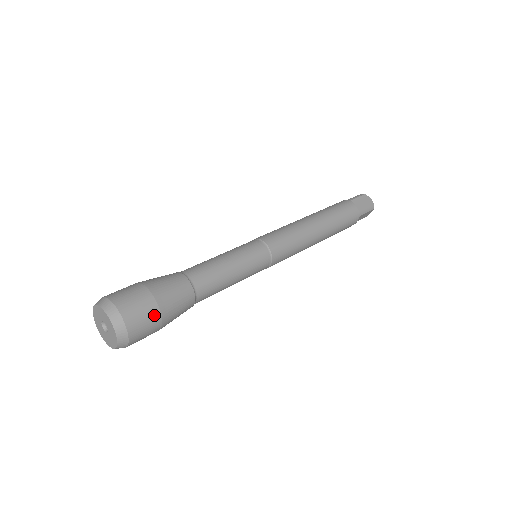
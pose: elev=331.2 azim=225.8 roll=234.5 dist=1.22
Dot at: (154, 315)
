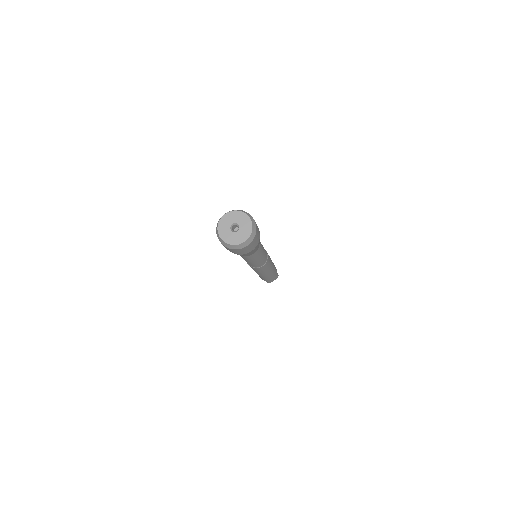
Dot at: (259, 235)
